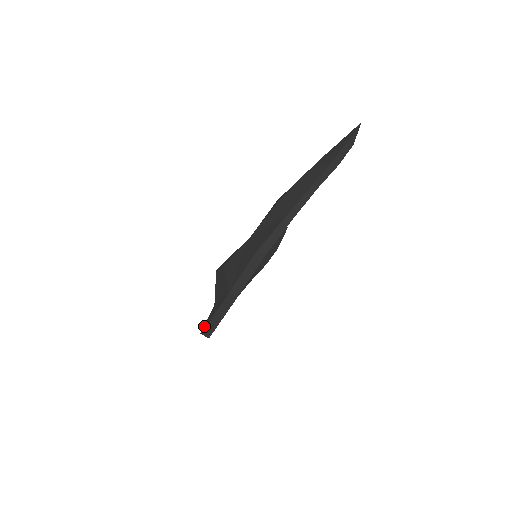
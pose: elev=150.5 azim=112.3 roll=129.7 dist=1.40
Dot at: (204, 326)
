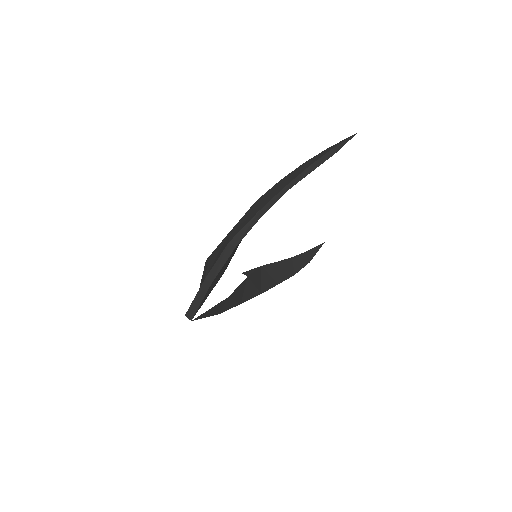
Dot at: (188, 309)
